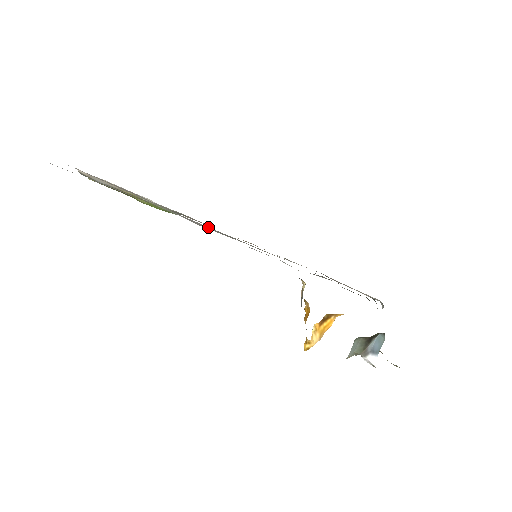
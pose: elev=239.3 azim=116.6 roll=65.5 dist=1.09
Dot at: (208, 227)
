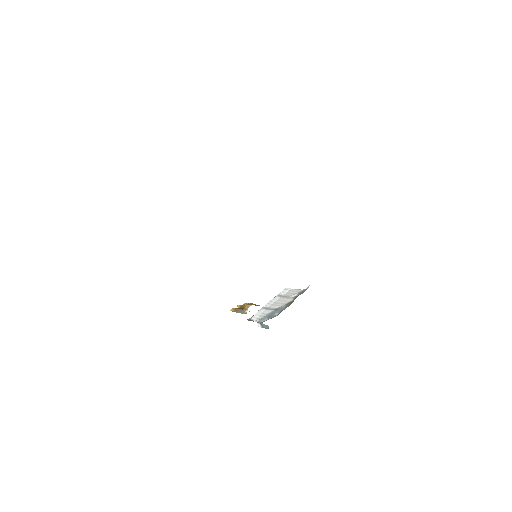
Dot at: occluded
